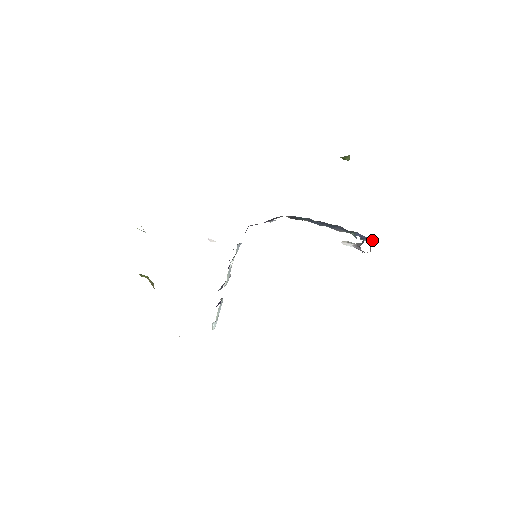
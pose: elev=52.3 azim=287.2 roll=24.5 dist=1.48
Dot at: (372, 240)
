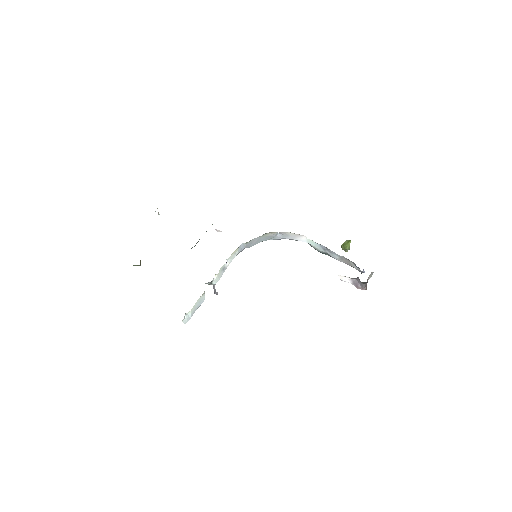
Dot at: occluded
